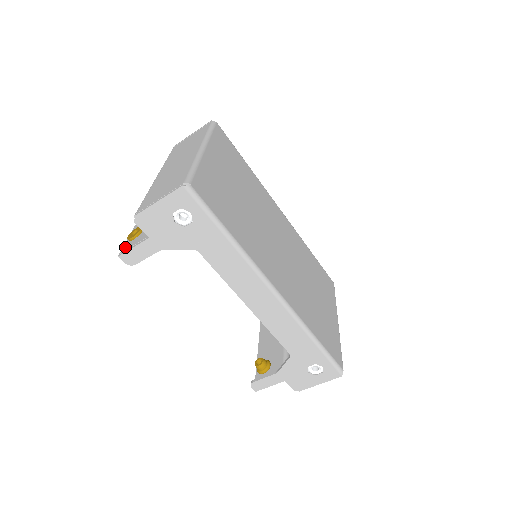
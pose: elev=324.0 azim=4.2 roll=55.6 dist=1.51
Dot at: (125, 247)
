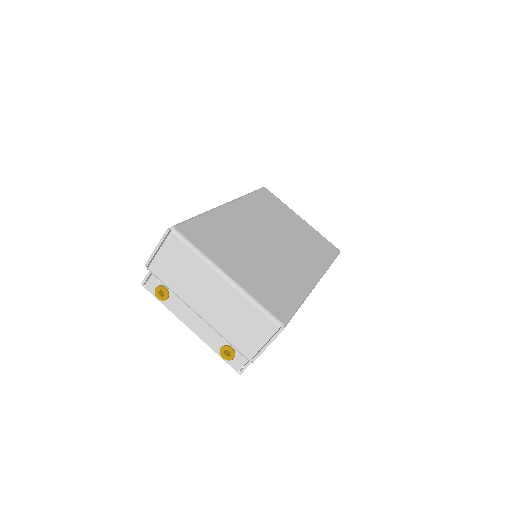
Dot at: (235, 366)
